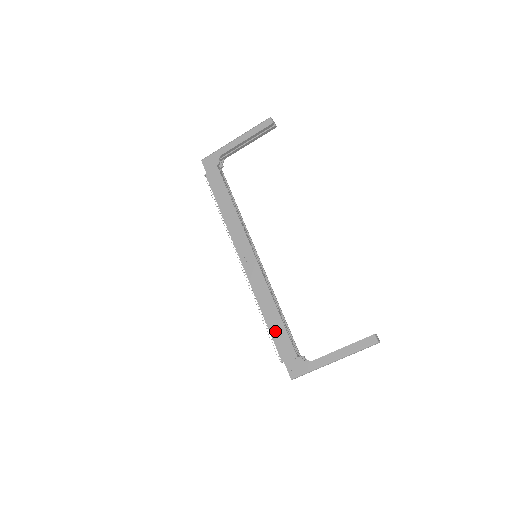
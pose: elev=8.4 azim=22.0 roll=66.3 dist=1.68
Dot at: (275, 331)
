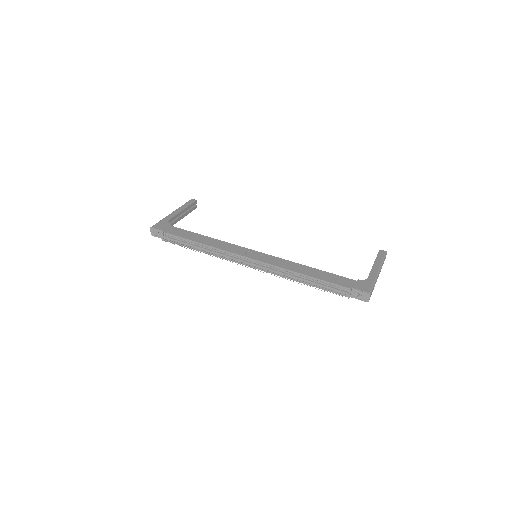
Dot at: (324, 277)
